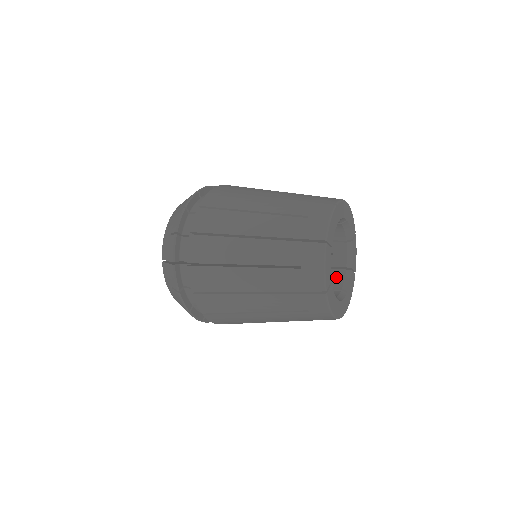
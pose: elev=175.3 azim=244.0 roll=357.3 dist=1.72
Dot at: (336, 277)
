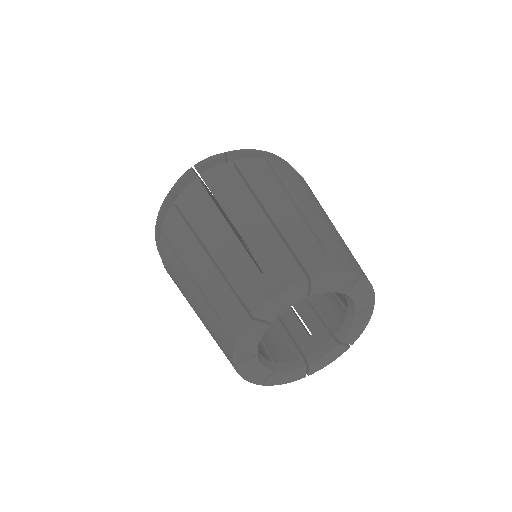
Dot at: (318, 337)
